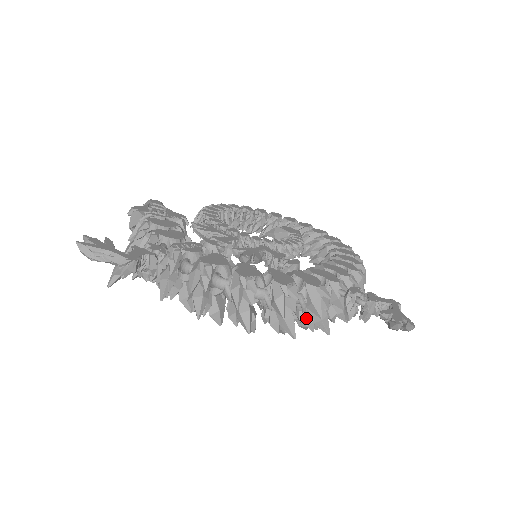
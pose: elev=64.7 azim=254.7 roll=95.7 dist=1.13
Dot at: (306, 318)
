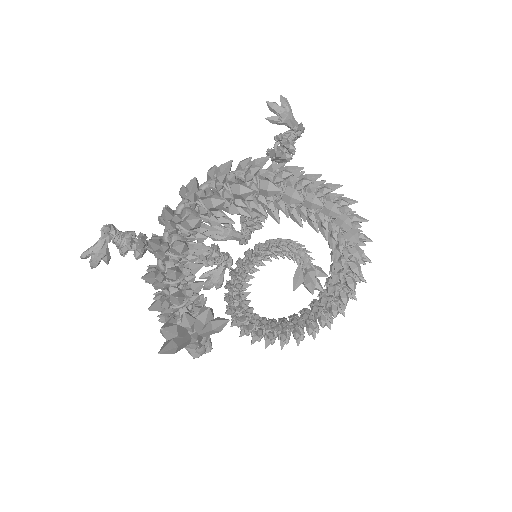
Dot at: (248, 170)
